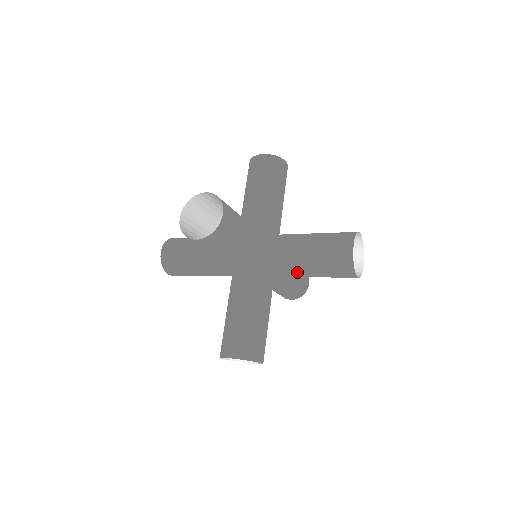
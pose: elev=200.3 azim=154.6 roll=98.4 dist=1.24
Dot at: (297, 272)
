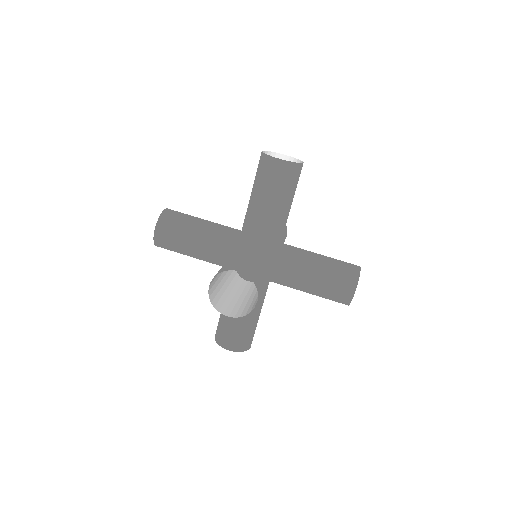
Dot at: (303, 269)
